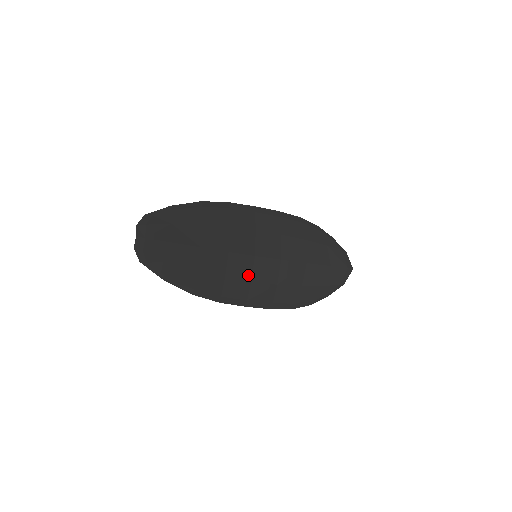
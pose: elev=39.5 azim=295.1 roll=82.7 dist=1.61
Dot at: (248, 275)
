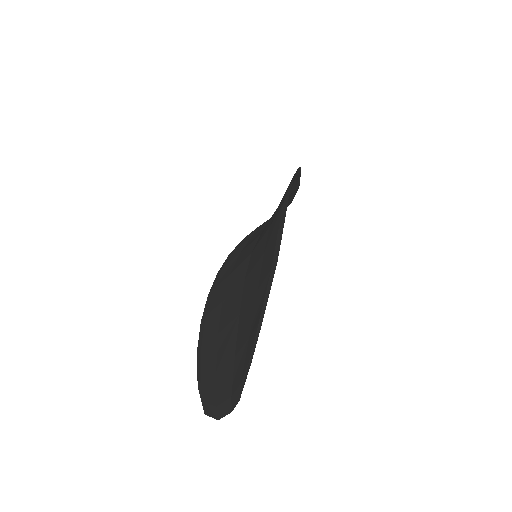
Dot at: occluded
